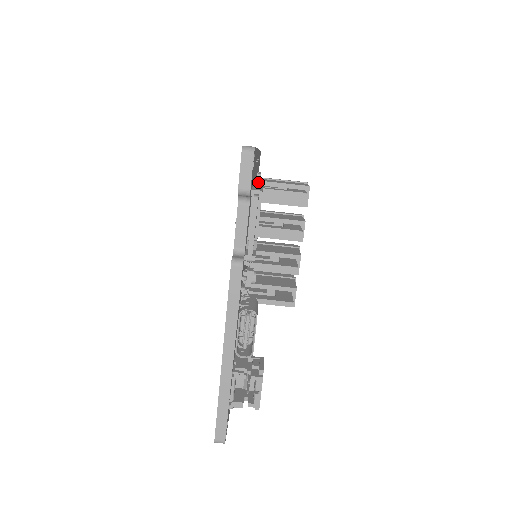
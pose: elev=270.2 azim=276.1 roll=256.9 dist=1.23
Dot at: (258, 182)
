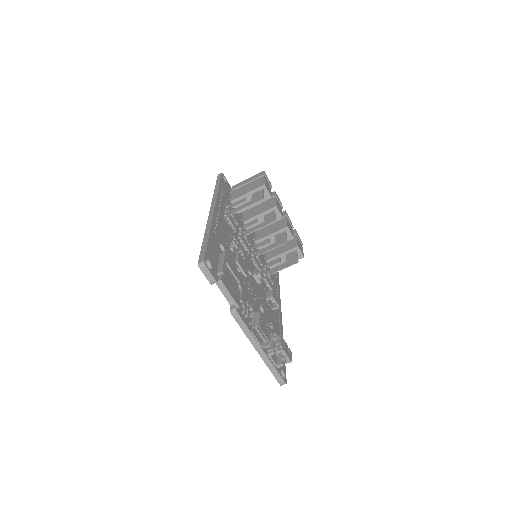
Dot at: (228, 219)
